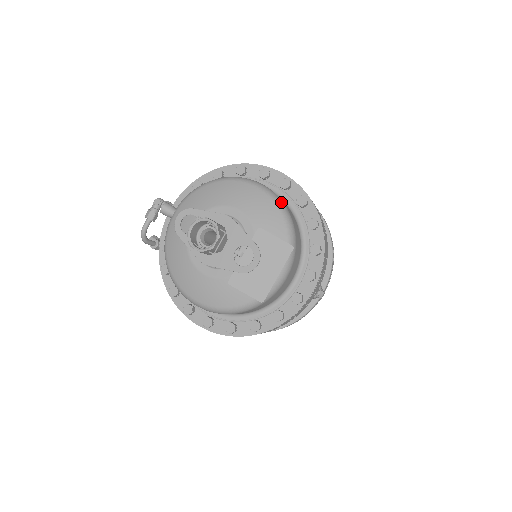
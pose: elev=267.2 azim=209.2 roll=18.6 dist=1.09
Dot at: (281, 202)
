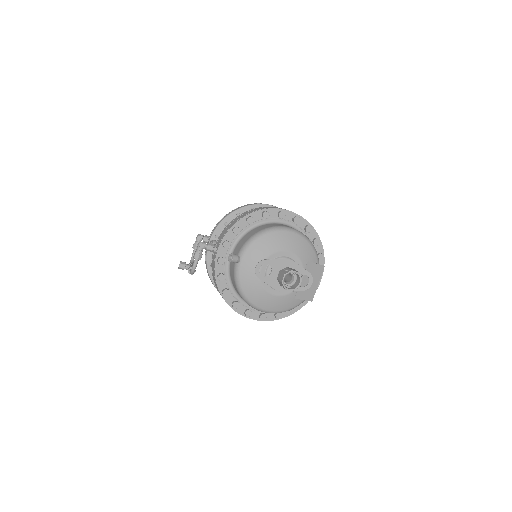
Dot at: (308, 238)
